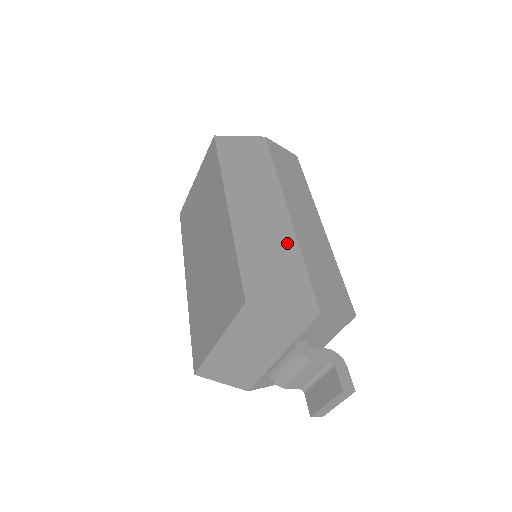
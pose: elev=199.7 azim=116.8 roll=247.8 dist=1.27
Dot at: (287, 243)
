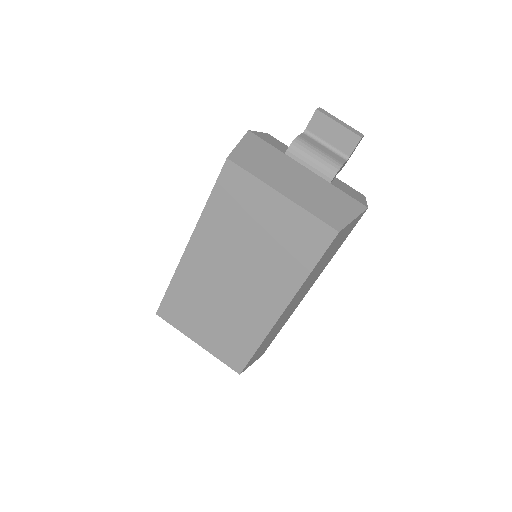
Dot at: occluded
